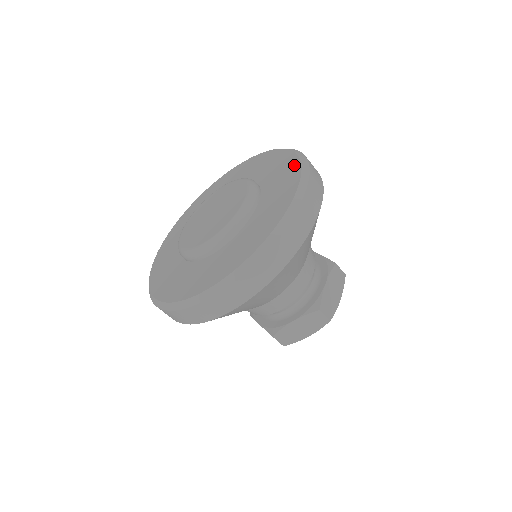
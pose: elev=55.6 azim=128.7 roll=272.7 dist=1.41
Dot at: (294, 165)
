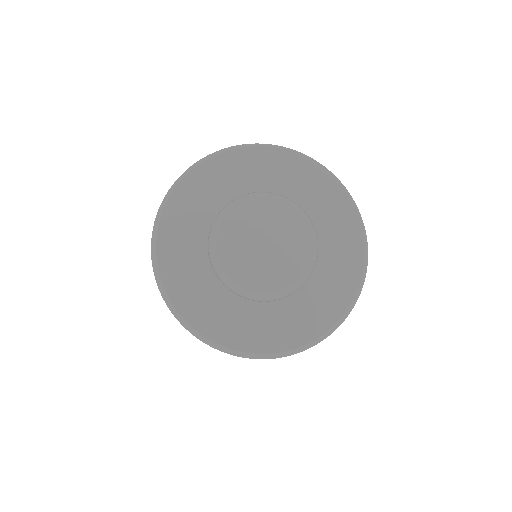
Dot at: (357, 265)
